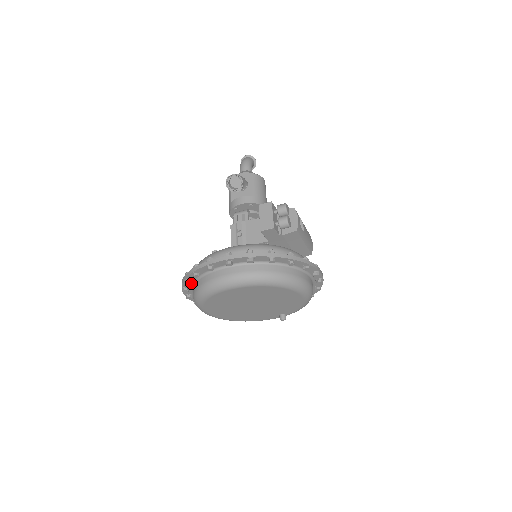
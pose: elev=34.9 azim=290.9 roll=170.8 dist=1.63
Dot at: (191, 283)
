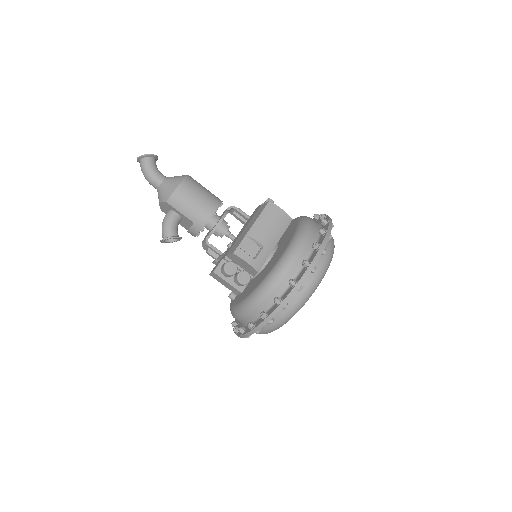
Dot at: occluded
